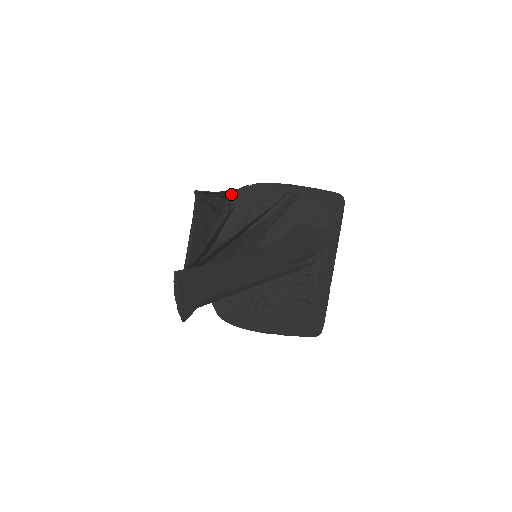
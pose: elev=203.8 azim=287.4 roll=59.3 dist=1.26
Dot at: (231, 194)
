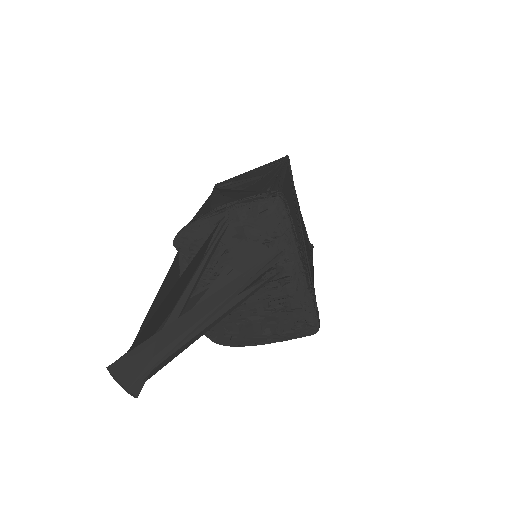
Dot at: occluded
